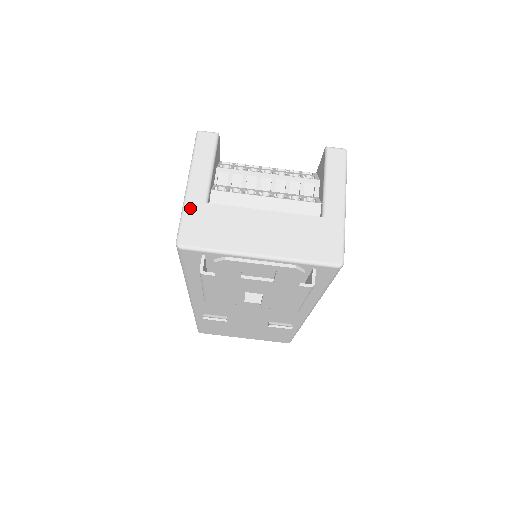
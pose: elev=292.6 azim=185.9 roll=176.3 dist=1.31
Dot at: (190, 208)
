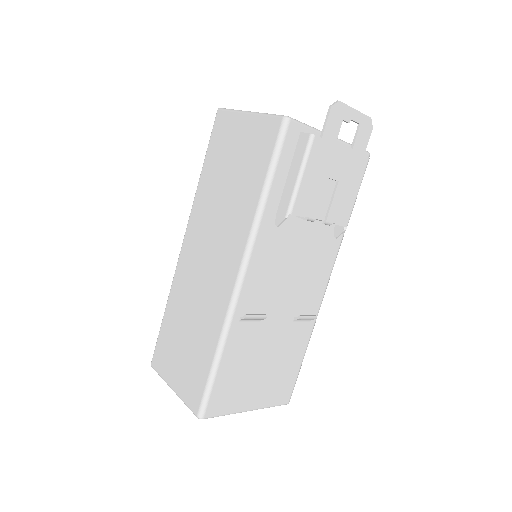
Dot at: occluded
